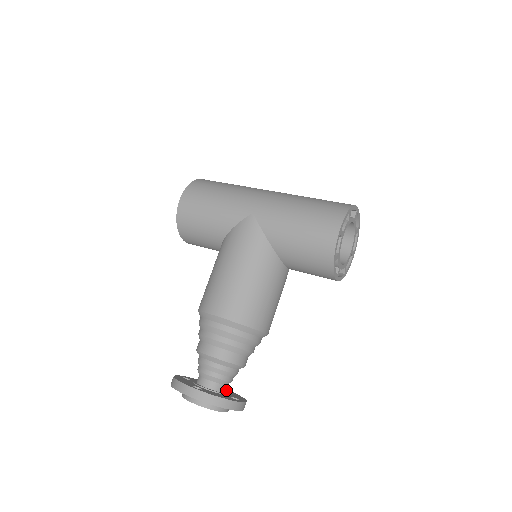
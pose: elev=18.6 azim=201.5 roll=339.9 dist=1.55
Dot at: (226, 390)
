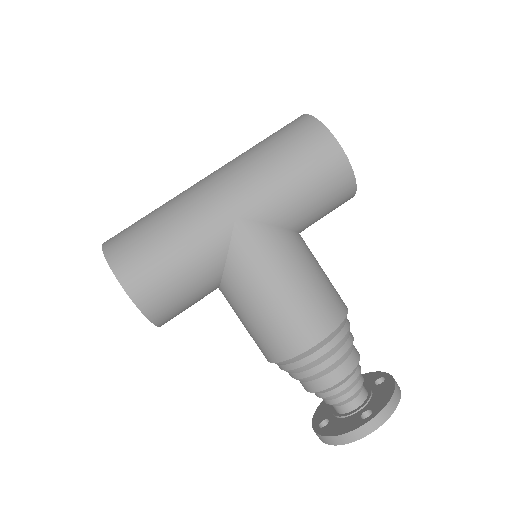
Dot at: occluded
